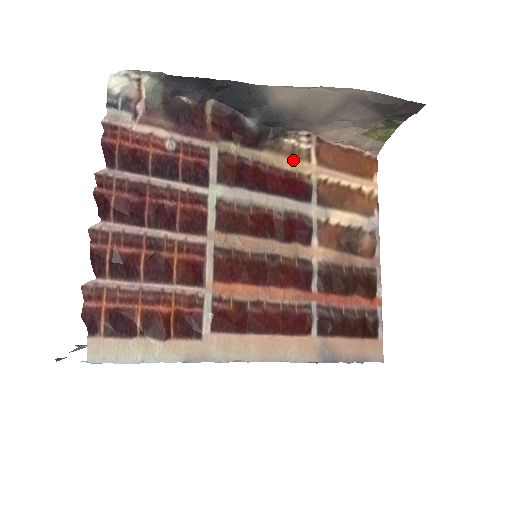
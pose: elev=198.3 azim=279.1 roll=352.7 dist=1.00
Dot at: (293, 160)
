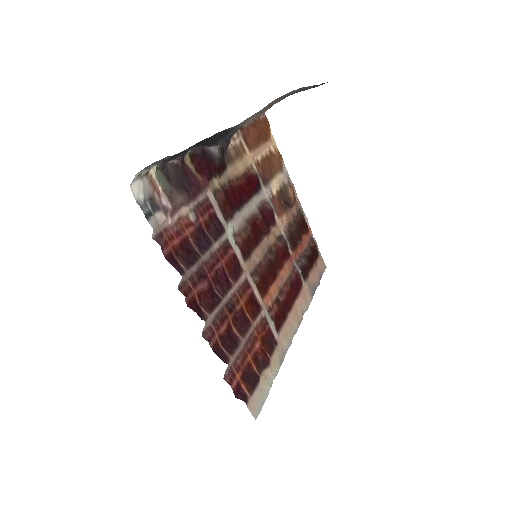
Dot at: (240, 160)
